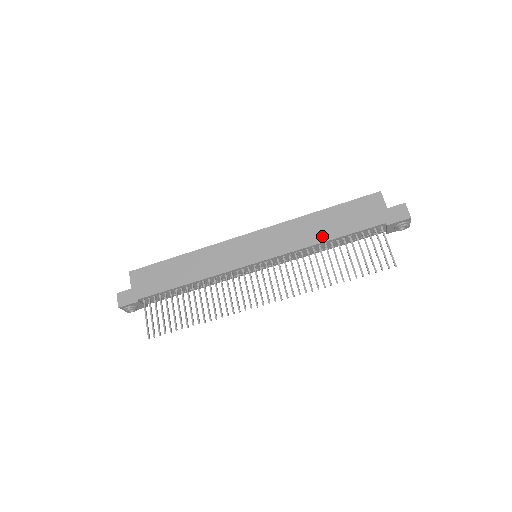
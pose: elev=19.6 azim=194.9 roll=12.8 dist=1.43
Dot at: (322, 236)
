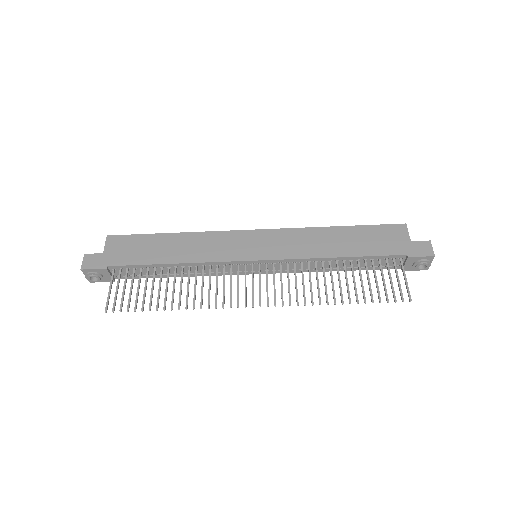
Dot at: (336, 251)
